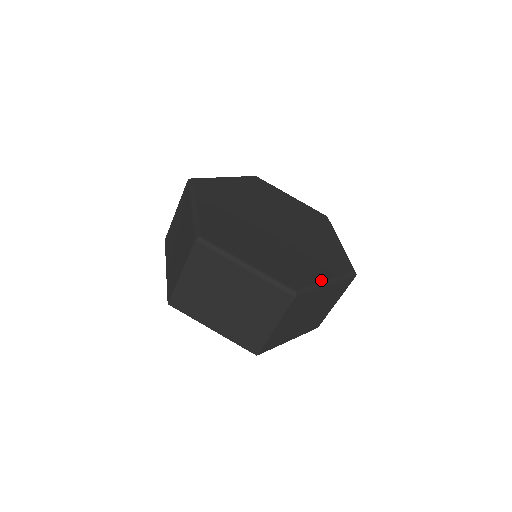
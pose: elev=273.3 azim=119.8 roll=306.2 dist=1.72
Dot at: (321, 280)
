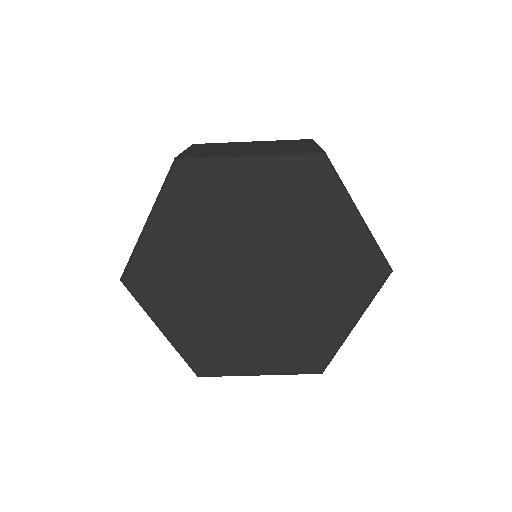
Dot at: (344, 332)
